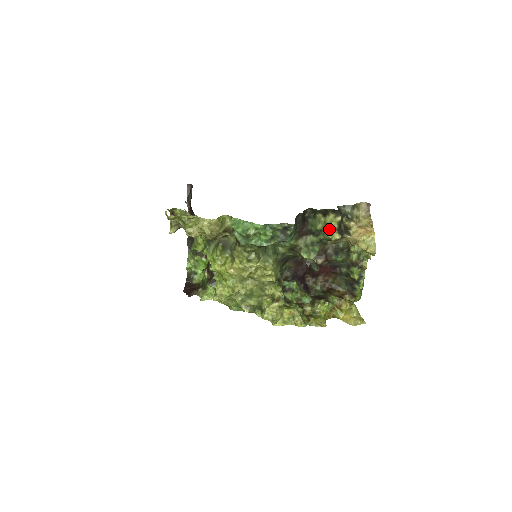
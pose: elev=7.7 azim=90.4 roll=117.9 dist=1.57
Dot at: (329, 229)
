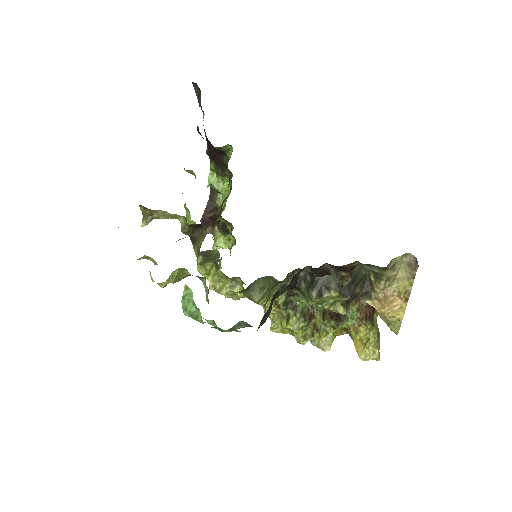
Dot at: (327, 307)
